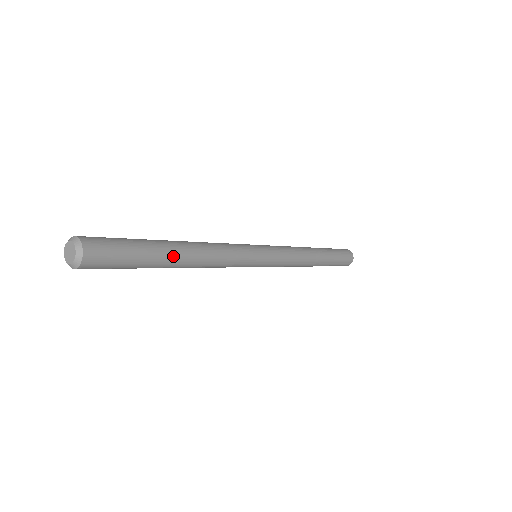
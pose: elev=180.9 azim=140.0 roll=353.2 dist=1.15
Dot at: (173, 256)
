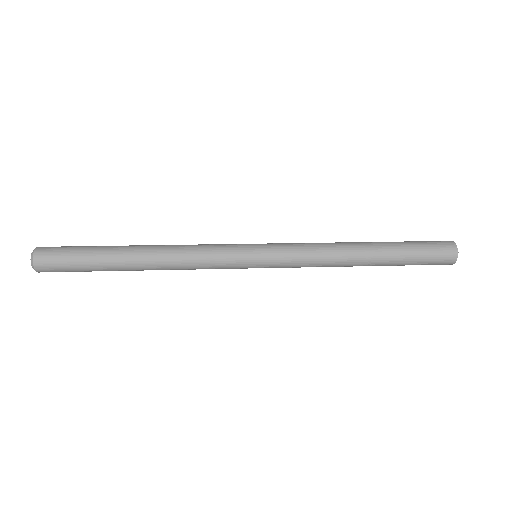
Dot at: (126, 268)
